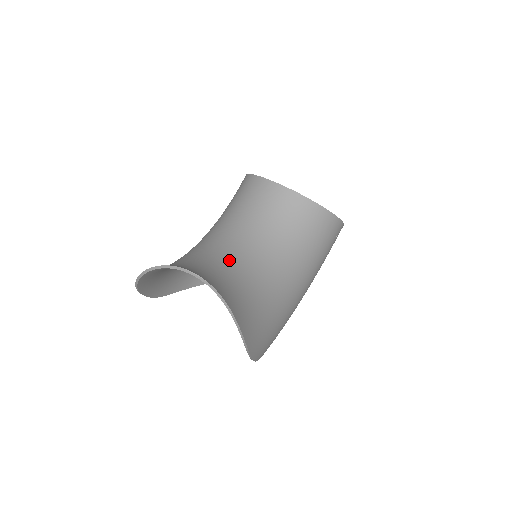
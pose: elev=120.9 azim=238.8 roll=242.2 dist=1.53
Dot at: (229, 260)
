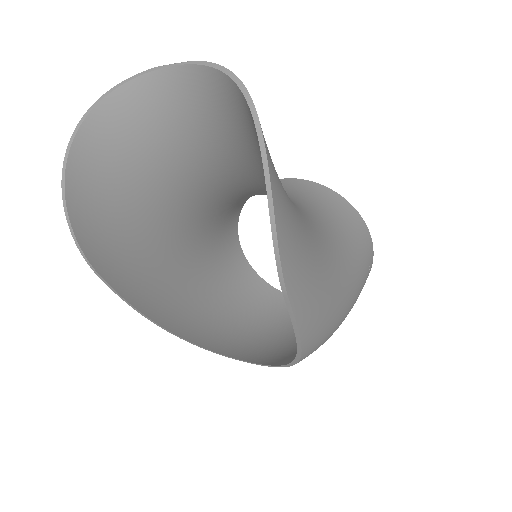
Dot at: (221, 165)
